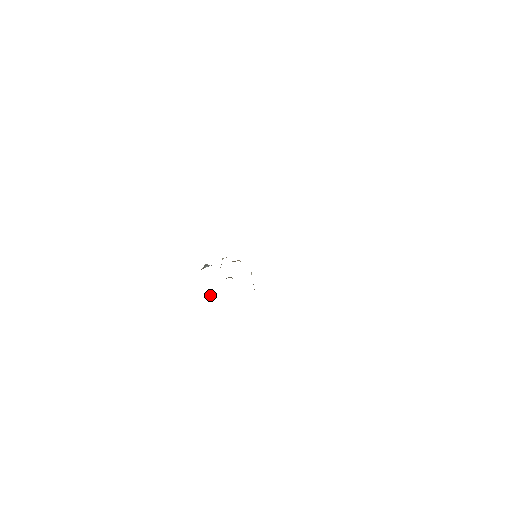
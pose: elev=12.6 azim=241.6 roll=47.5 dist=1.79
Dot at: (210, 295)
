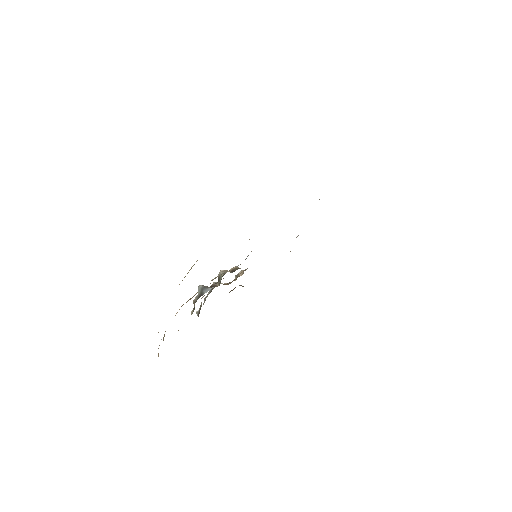
Dot at: (198, 312)
